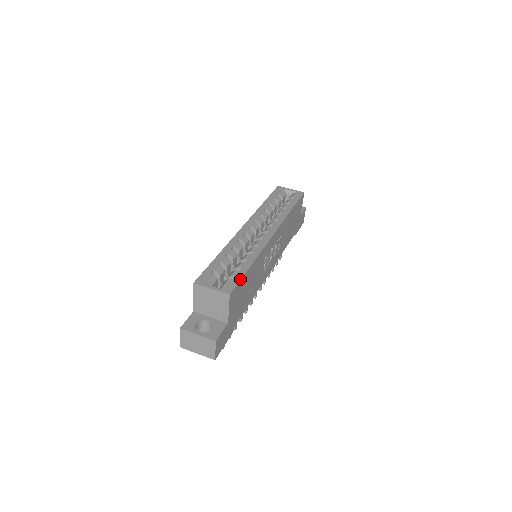
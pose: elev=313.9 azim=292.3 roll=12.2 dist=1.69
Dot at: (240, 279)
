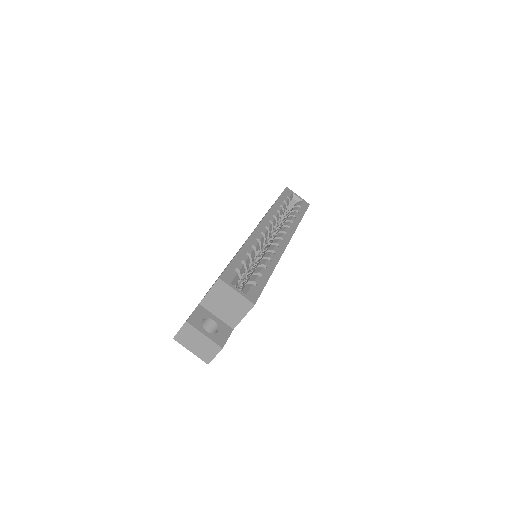
Dot at: (263, 288)
